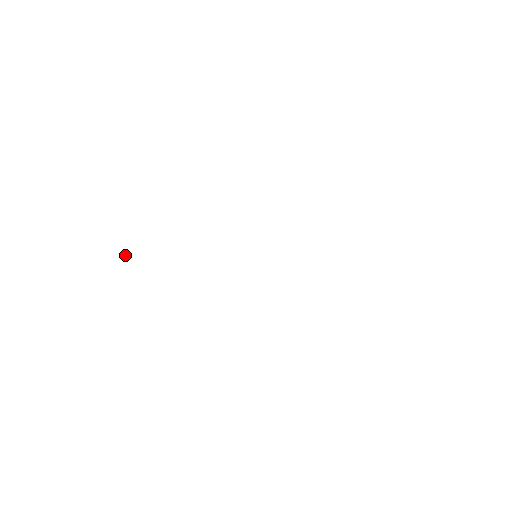
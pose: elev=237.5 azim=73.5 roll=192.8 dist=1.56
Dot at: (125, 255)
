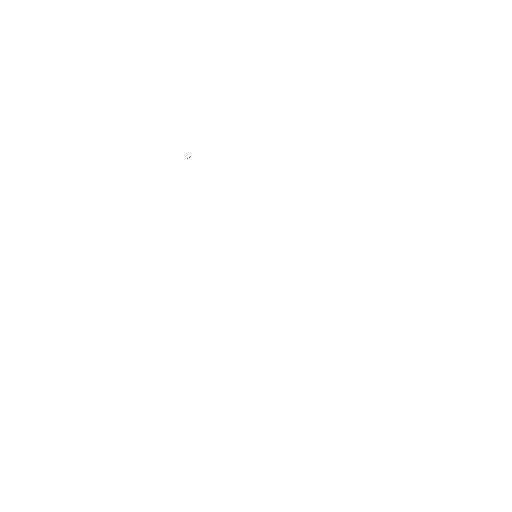
Dot at: (190, 156)
